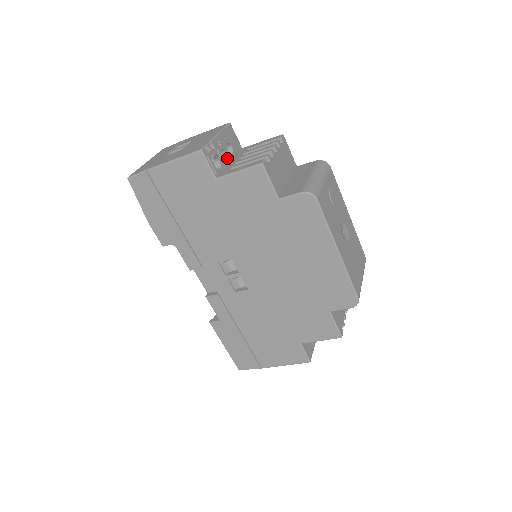
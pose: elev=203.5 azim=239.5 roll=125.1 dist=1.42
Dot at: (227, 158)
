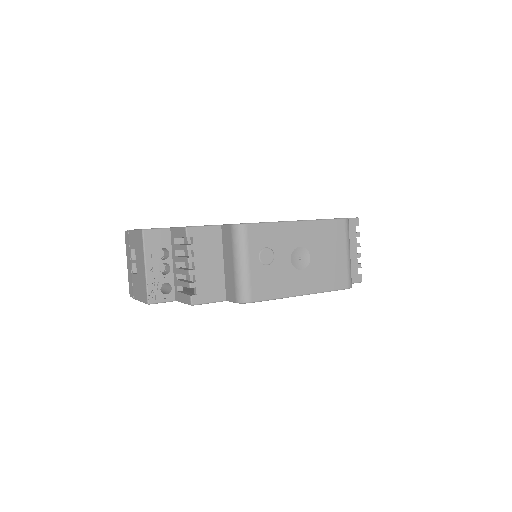
Dot at: (168, 265)
